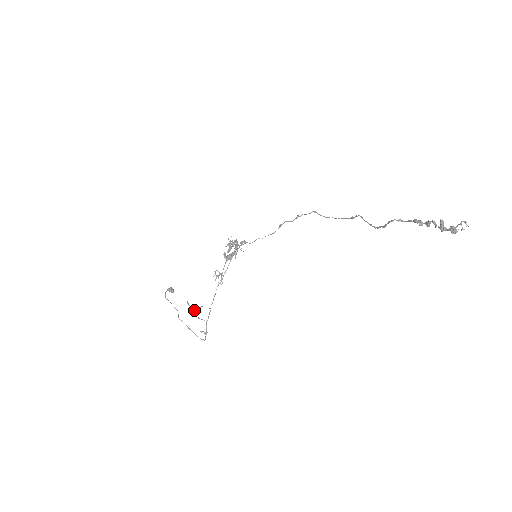
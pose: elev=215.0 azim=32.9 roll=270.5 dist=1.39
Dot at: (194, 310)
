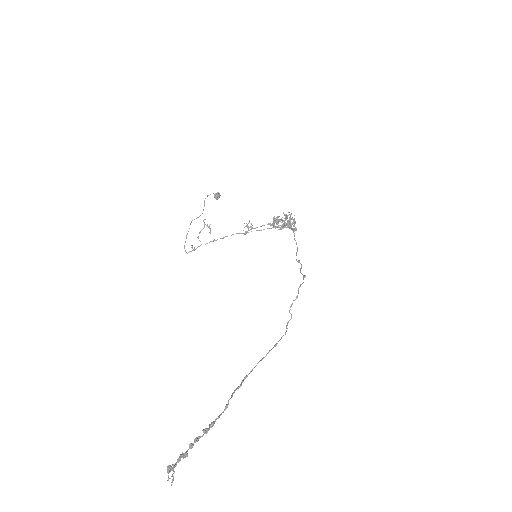
Dot at: (202, 229)
